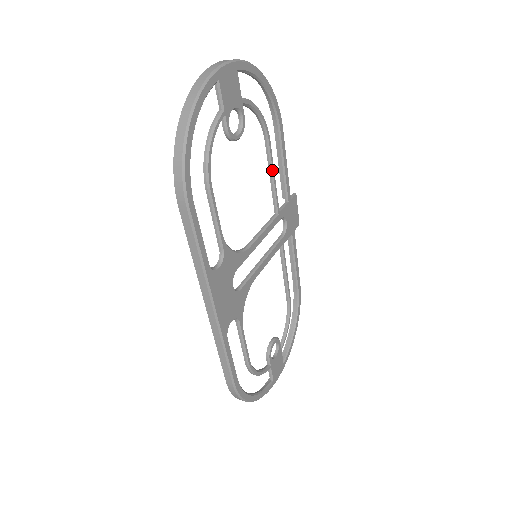
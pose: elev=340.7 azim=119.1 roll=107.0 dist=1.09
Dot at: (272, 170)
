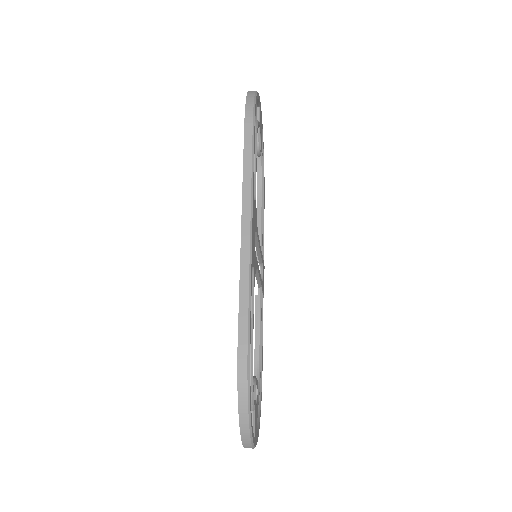
Dot at: (262, 214)
